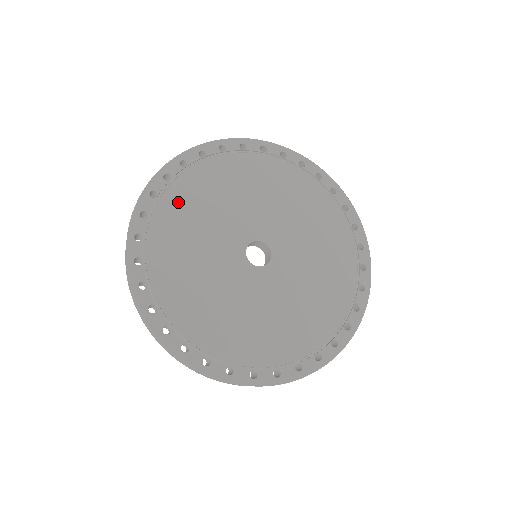
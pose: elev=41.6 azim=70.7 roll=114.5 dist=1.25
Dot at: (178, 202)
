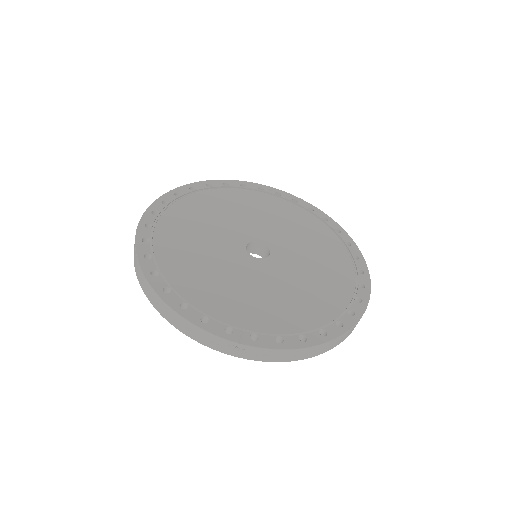
Dot at: (186, 210)
